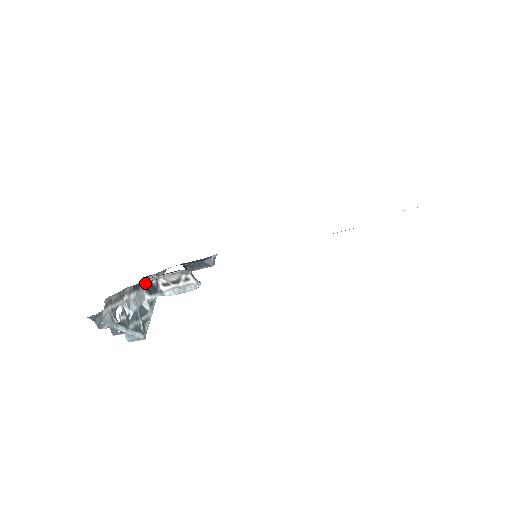
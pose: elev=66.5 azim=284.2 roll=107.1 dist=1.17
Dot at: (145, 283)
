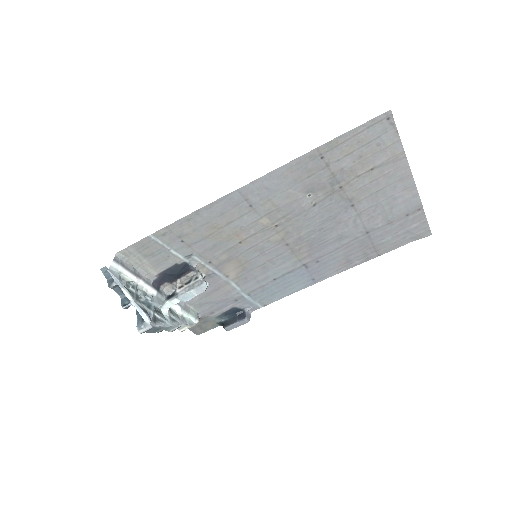
Dot at: (168, 295)
